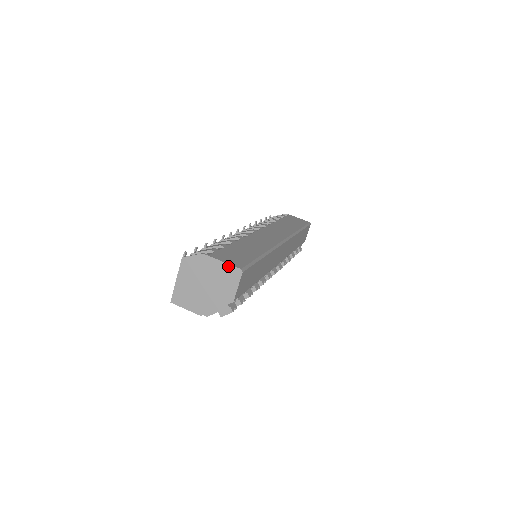
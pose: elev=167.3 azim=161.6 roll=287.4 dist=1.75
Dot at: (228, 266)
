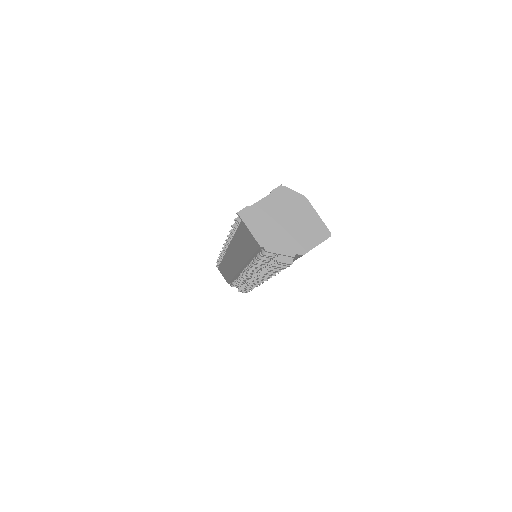
Dot at: (321, 223)
